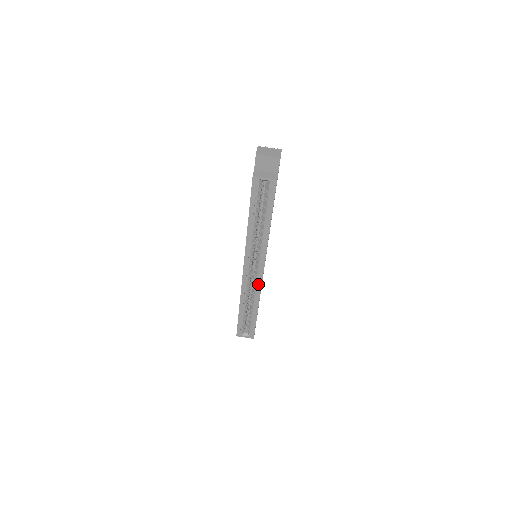
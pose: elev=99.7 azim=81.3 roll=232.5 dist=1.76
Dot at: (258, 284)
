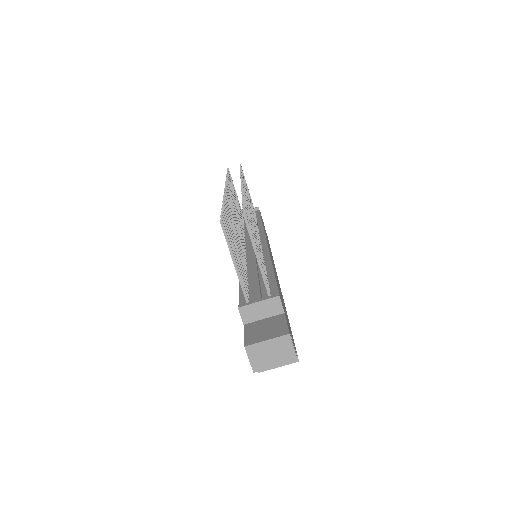
Dot at: occluded
